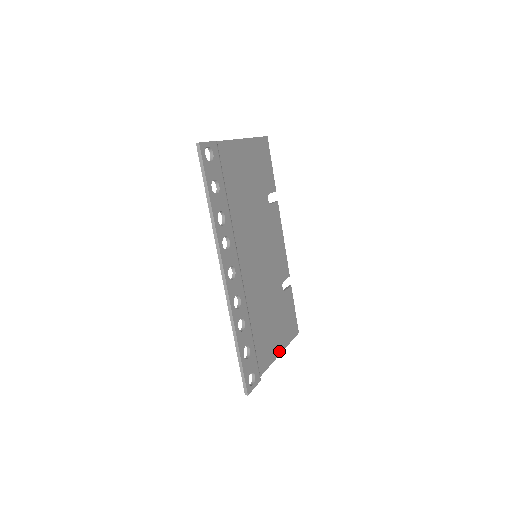
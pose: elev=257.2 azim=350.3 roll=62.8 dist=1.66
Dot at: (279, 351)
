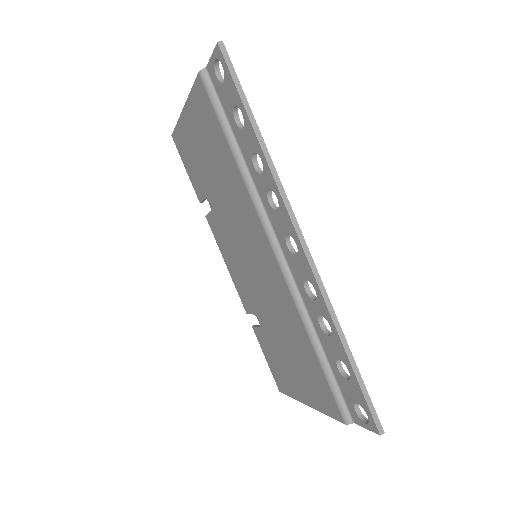
Dot at: occluded
